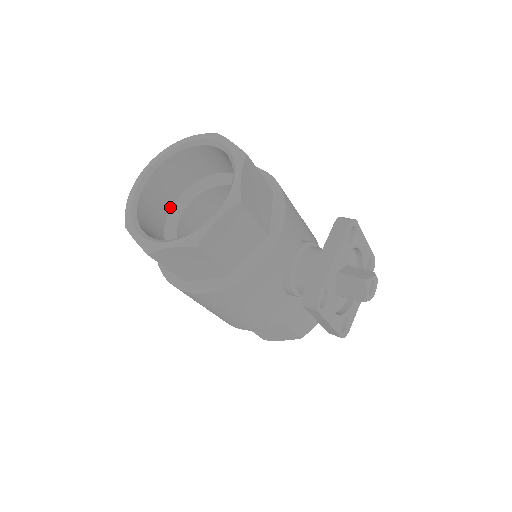
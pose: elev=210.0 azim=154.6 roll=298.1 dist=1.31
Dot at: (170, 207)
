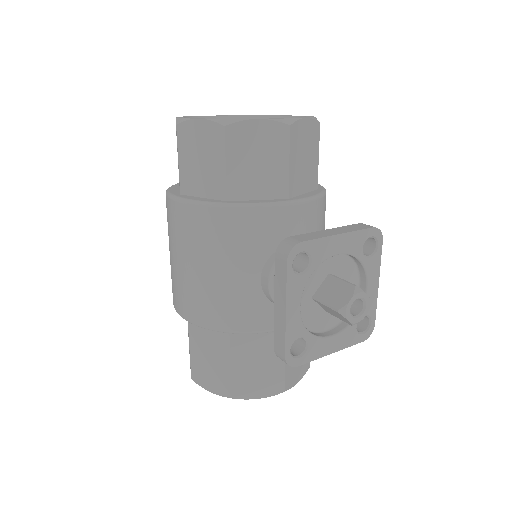
Dot at: occluded
